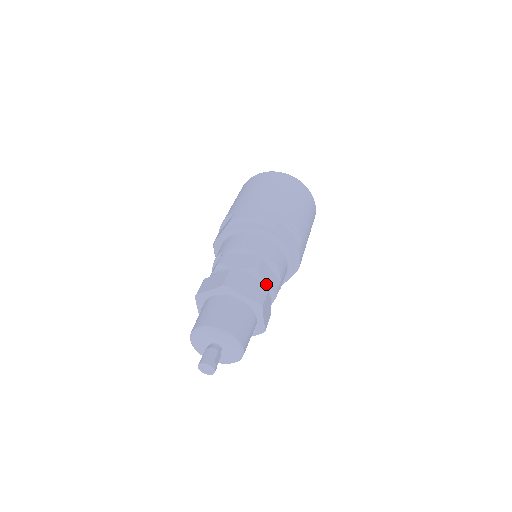
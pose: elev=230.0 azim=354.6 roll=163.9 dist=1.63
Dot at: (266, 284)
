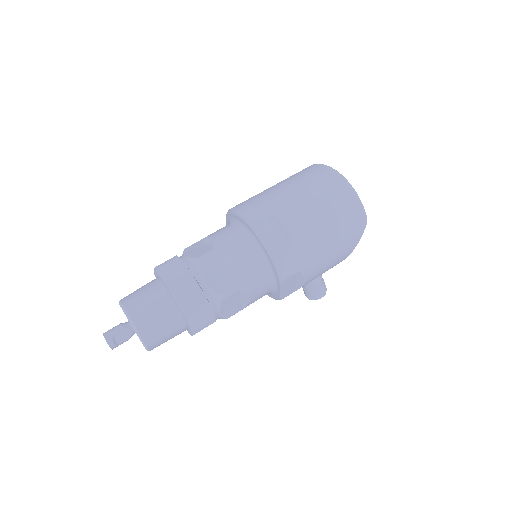
Dot at: (206, 281)
